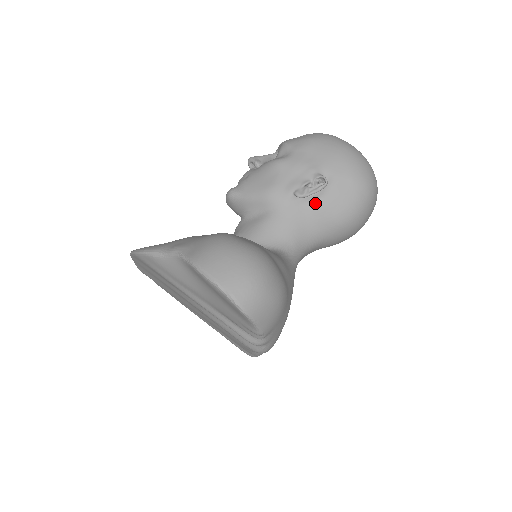
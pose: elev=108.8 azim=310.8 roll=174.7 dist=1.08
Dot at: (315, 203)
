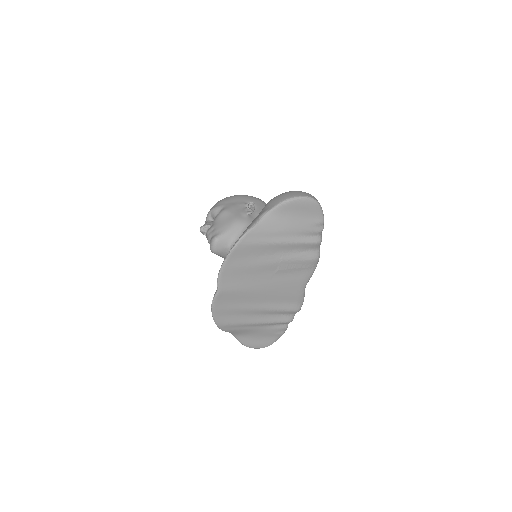
Dot at: (258, 214)
